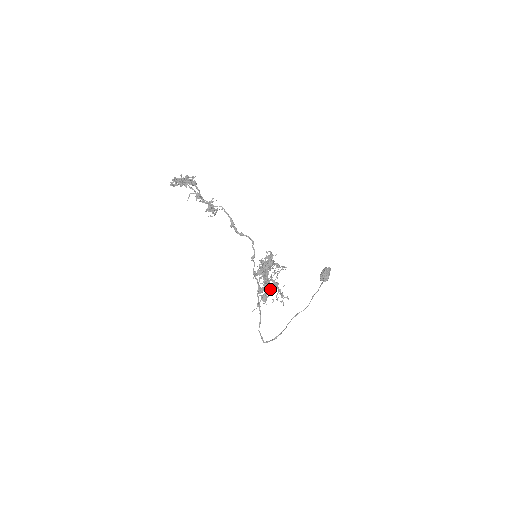
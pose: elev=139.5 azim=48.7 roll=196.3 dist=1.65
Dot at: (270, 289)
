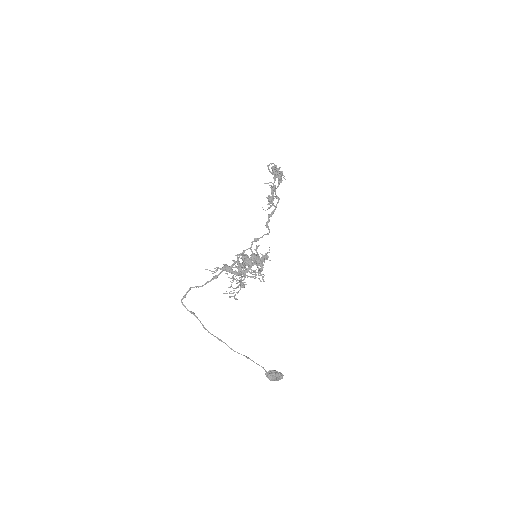
Dot at: occluded
